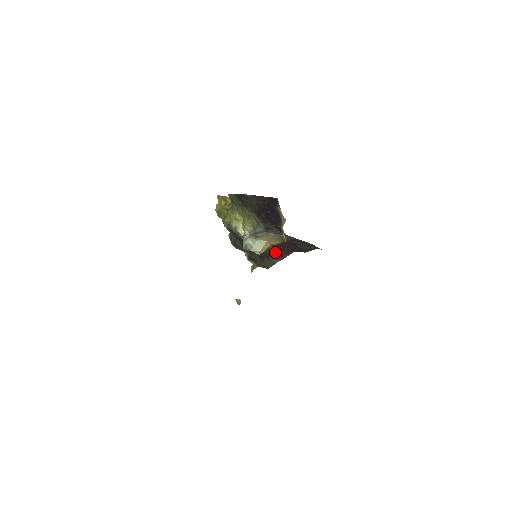
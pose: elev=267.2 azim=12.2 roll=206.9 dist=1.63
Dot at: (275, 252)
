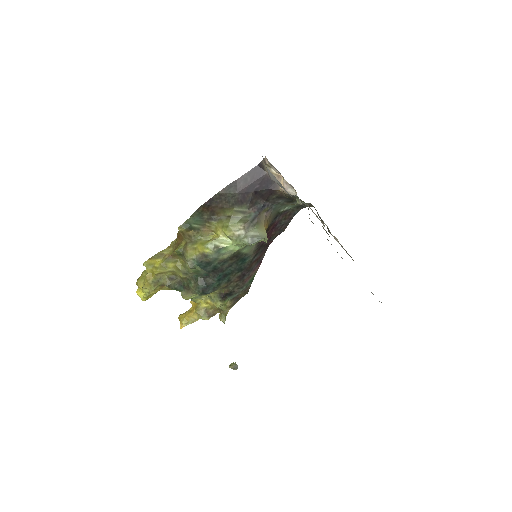
Dot at: (255, 256)
